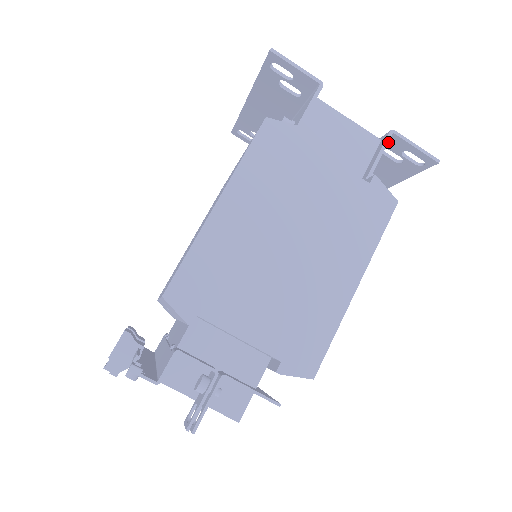
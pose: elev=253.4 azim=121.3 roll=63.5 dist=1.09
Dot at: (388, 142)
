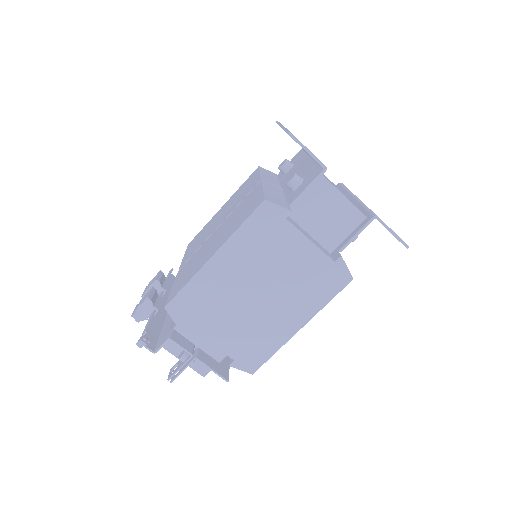
Dot at: occluded
